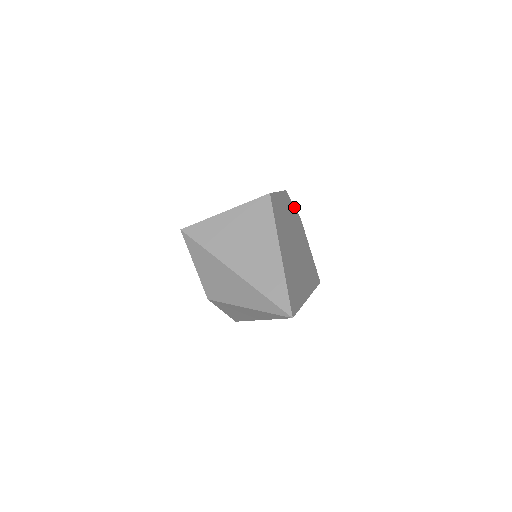
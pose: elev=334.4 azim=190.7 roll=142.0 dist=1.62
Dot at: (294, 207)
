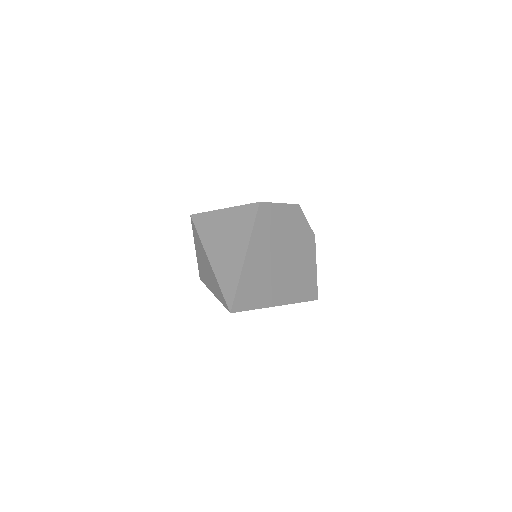
Dot at: (307, 222)
